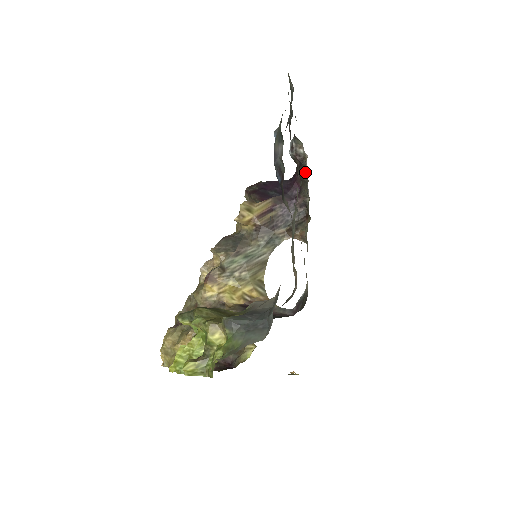
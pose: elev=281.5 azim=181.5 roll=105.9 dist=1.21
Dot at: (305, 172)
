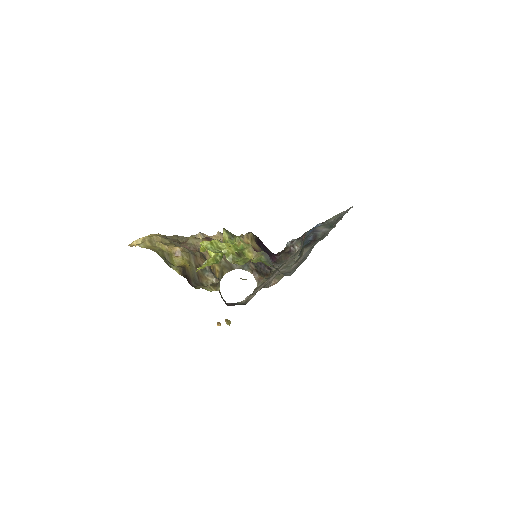
Dot at: (288, 257)
